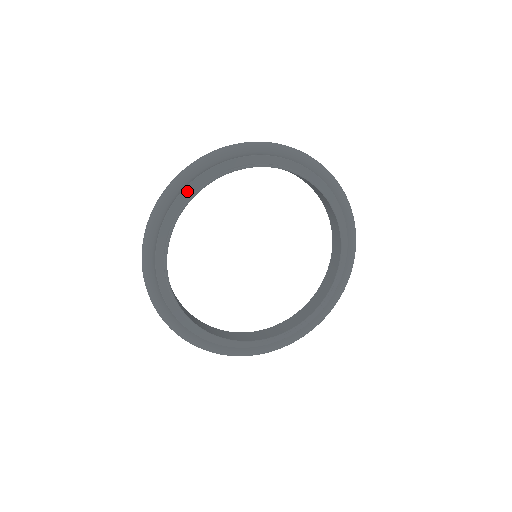
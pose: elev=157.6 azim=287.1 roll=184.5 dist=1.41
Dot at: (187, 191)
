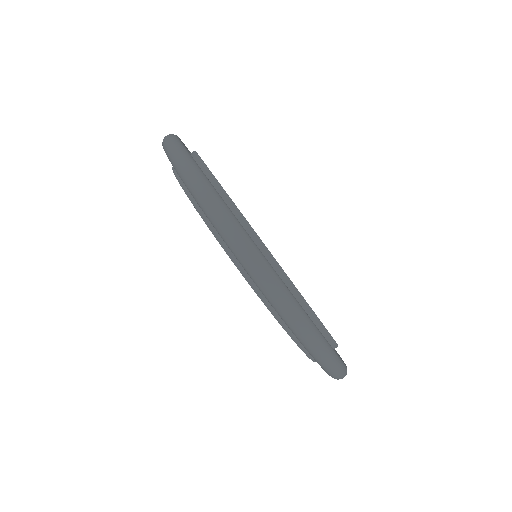
Dot at: occluded
